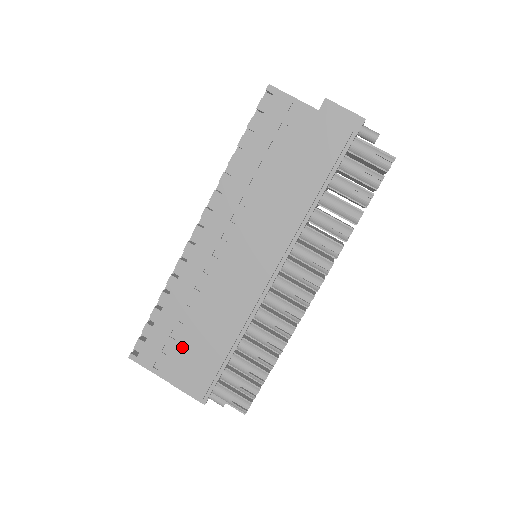
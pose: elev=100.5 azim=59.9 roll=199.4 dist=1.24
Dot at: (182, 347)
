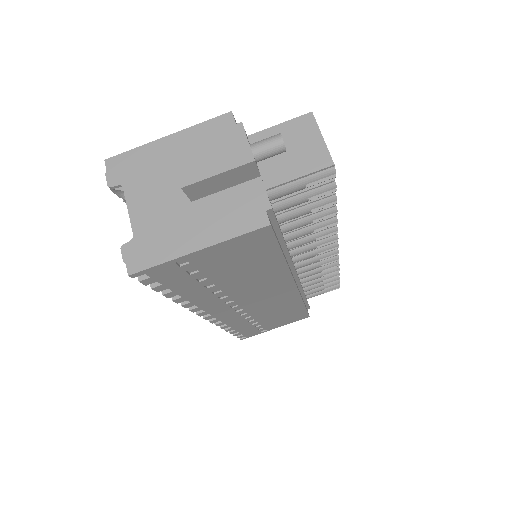
Dot at: (270, 323)
